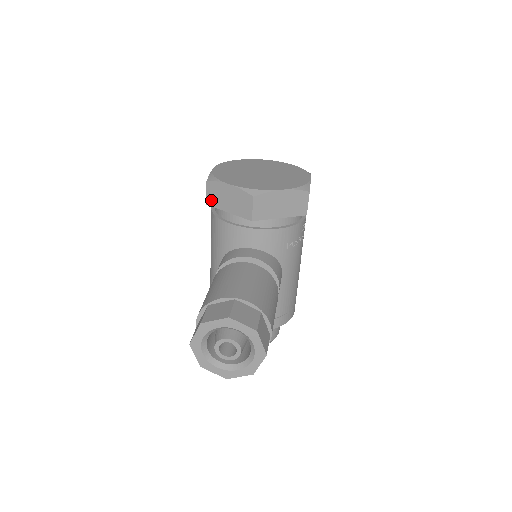
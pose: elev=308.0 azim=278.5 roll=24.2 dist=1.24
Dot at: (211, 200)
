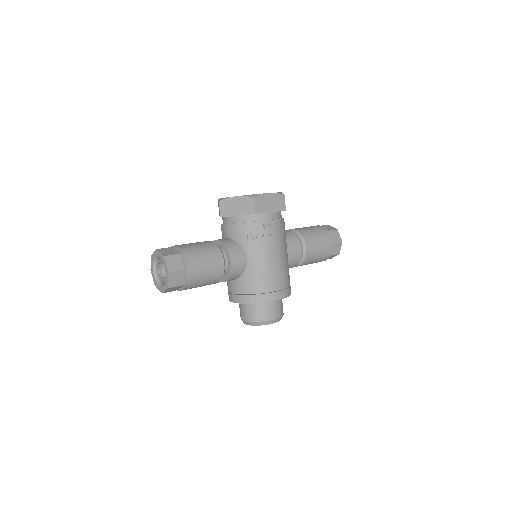
Dot at: occluded
